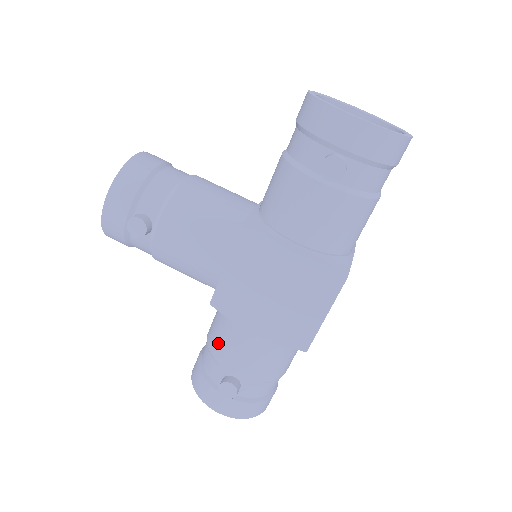
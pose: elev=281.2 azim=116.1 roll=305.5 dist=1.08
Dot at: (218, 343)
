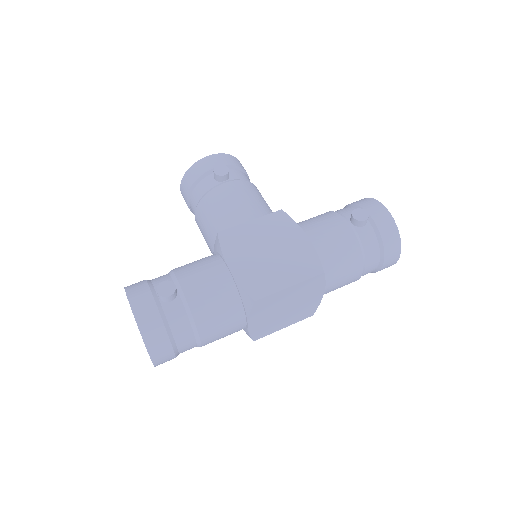
Dot at: (188, 266)
